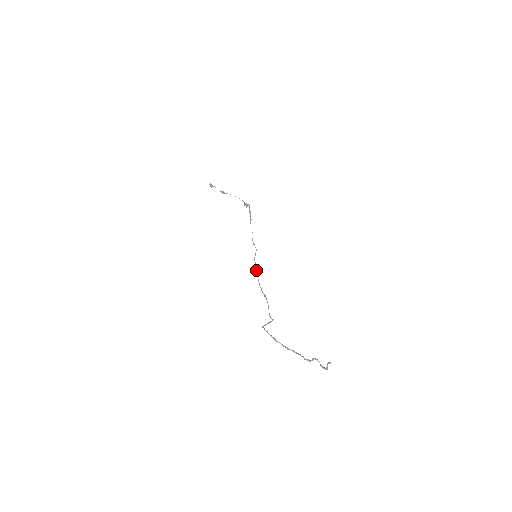
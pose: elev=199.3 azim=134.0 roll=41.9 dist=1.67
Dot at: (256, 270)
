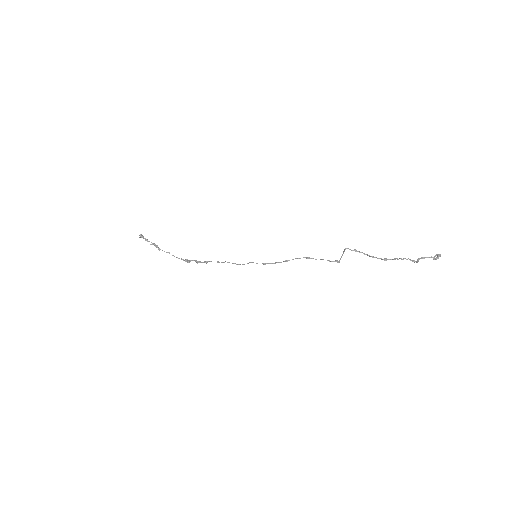
Dot at: (265, 263)
